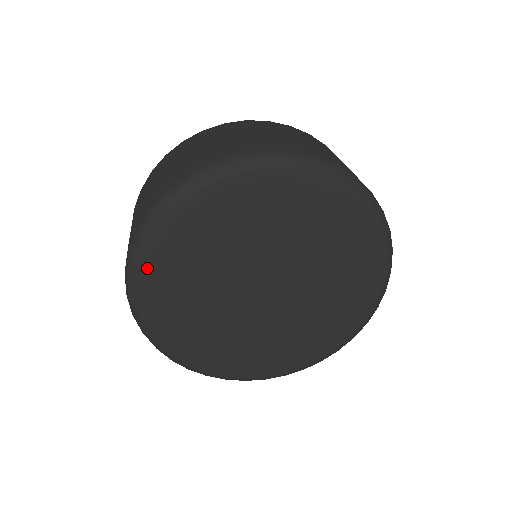
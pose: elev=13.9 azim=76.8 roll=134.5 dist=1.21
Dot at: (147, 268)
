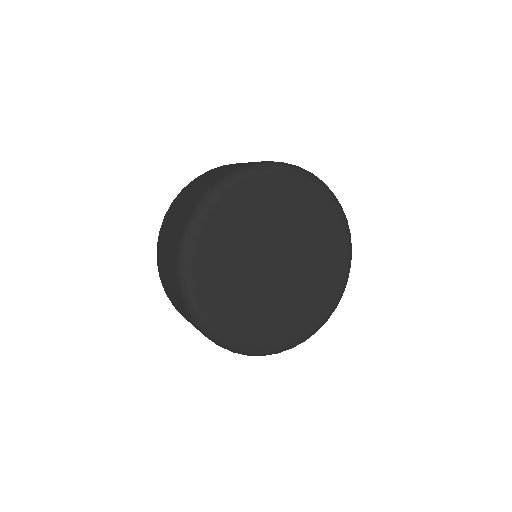
Dot at: (198, 246)
